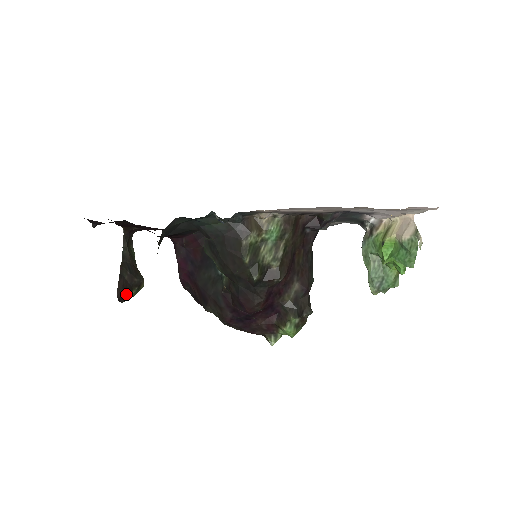
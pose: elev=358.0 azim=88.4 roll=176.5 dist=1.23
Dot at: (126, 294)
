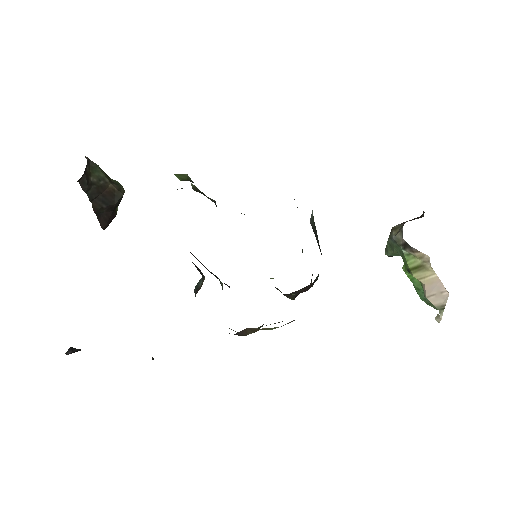
Dot at: (111, 220)
